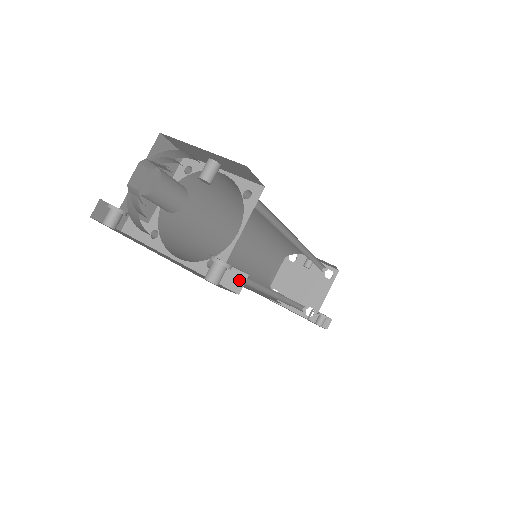
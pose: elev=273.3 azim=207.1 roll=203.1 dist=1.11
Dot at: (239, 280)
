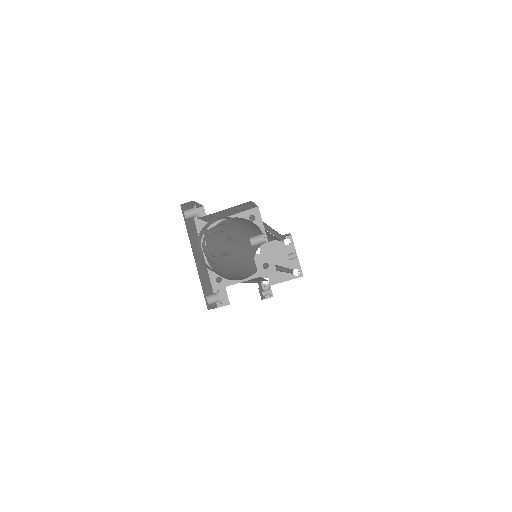
Dot at: (224, 302)
